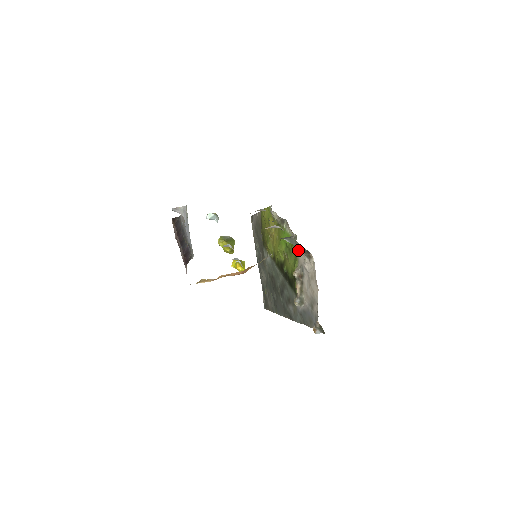
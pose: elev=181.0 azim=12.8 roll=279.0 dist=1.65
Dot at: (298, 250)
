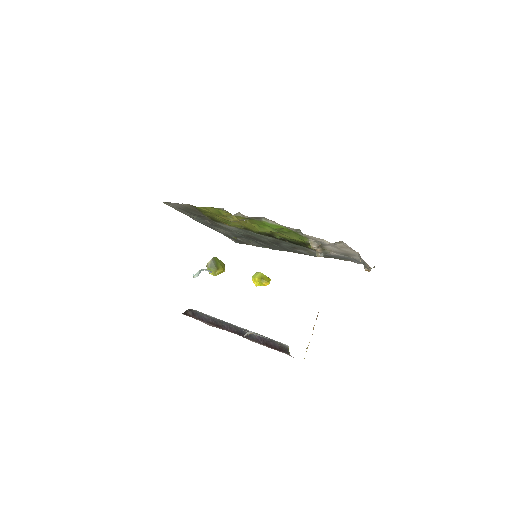
Dot at: (305, 235)
